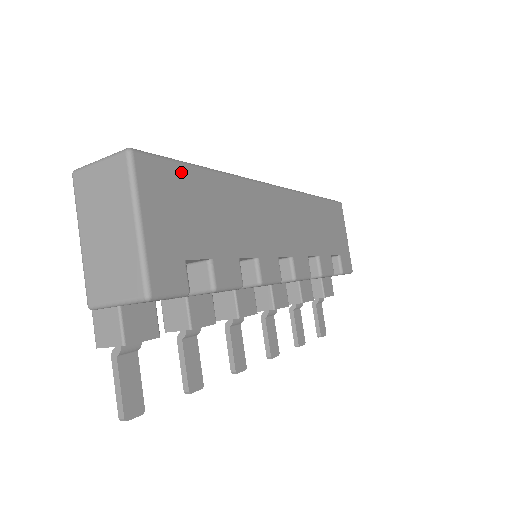
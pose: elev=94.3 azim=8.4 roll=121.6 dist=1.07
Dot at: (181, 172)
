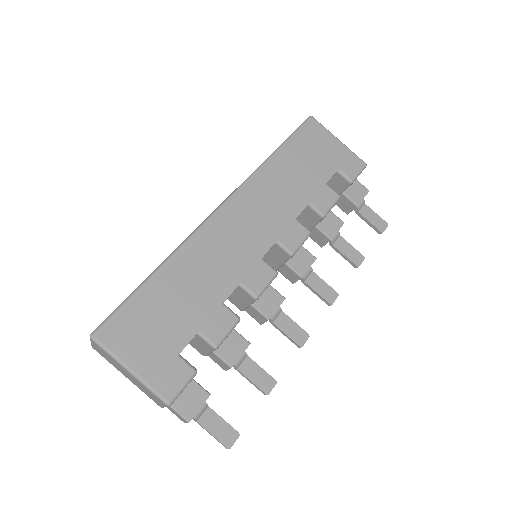
Dot at: (133, 305)
